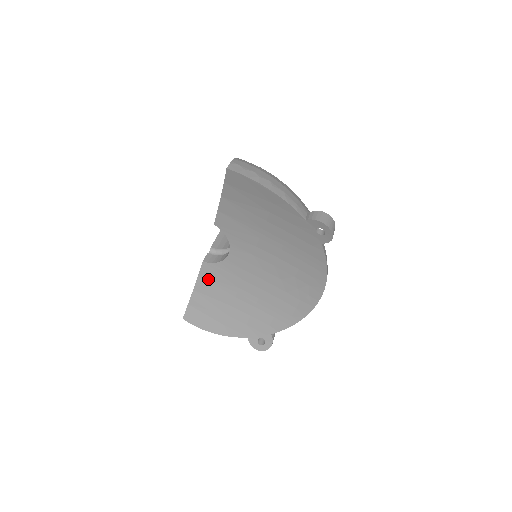
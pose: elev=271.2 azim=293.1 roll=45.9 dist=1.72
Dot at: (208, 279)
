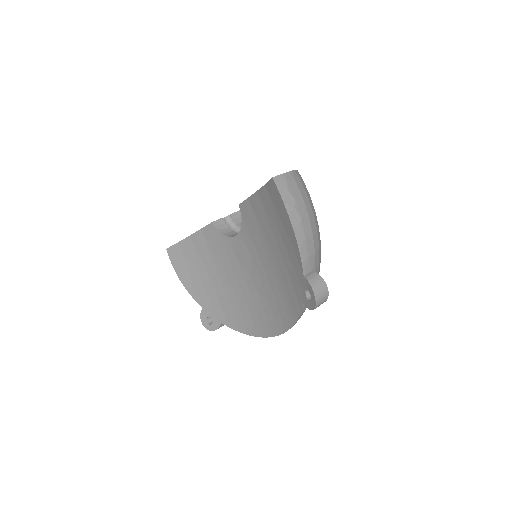
Dot at: (206, 238)
